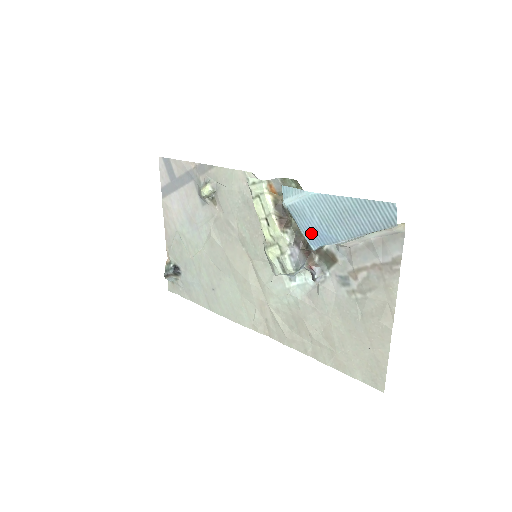
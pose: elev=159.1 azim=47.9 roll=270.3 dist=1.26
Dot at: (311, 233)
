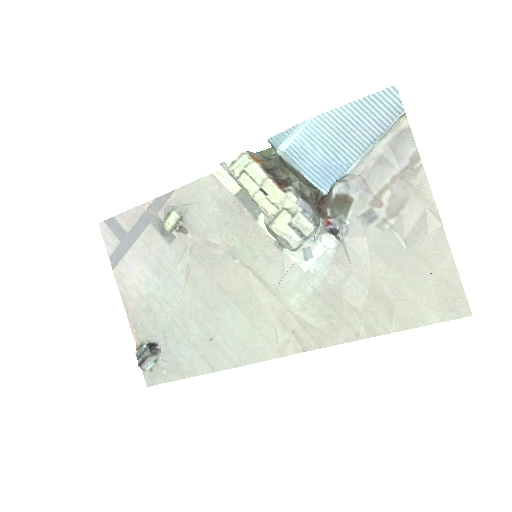
Dot at: (318, 172)
